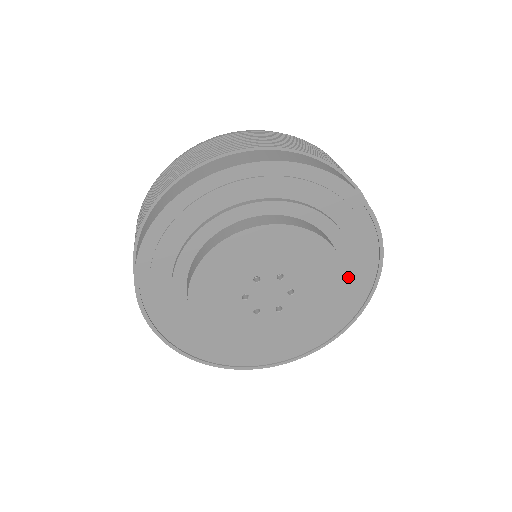
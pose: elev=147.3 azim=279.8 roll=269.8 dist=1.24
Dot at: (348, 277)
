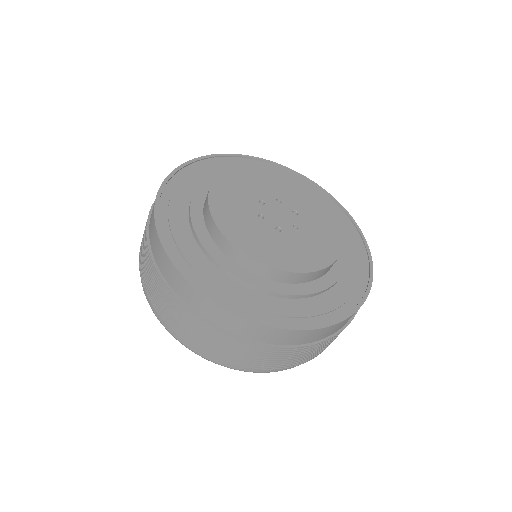
Dot at: occluded
